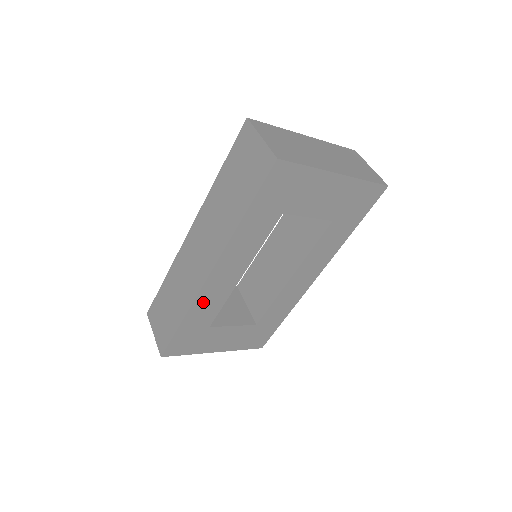
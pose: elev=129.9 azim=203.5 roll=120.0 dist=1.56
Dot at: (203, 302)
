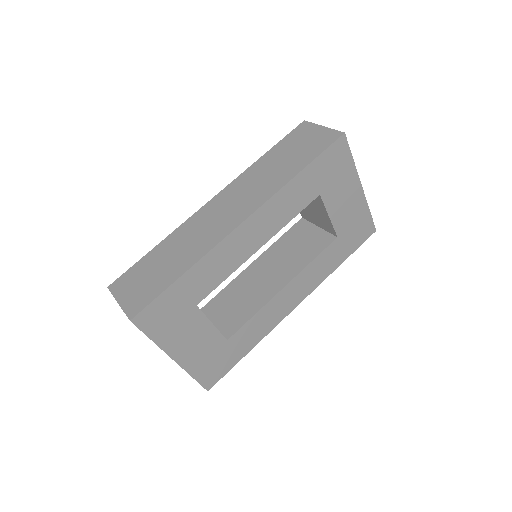
Dot at: (217, 258)
